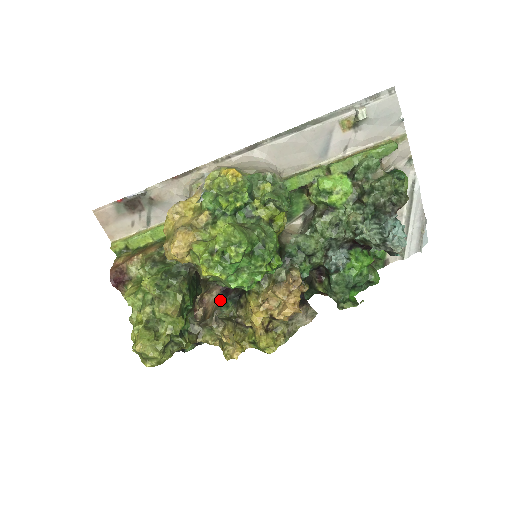
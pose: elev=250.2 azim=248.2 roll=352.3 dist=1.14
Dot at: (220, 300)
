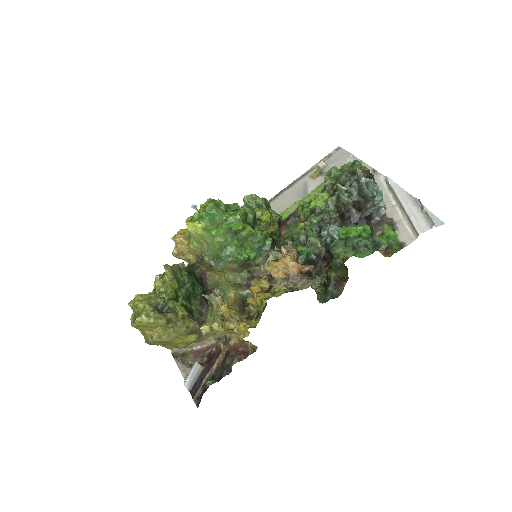
Dot at: occluded
